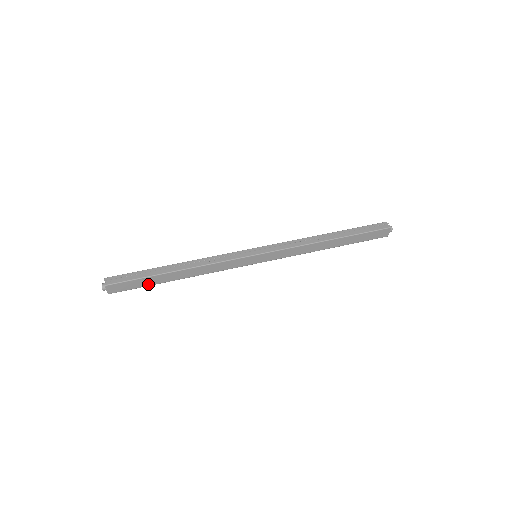
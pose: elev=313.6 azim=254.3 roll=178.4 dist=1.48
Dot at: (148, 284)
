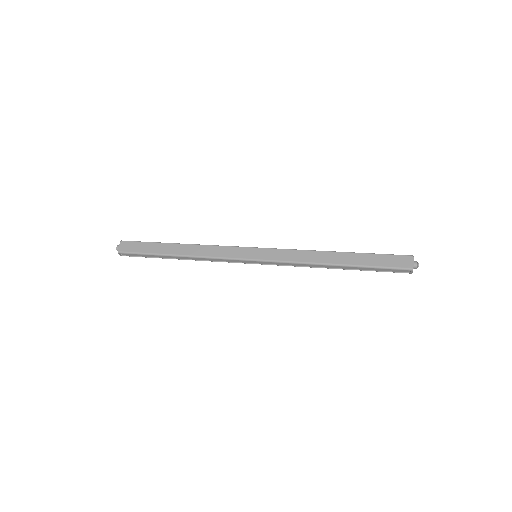
Dot at: (151, 251)
